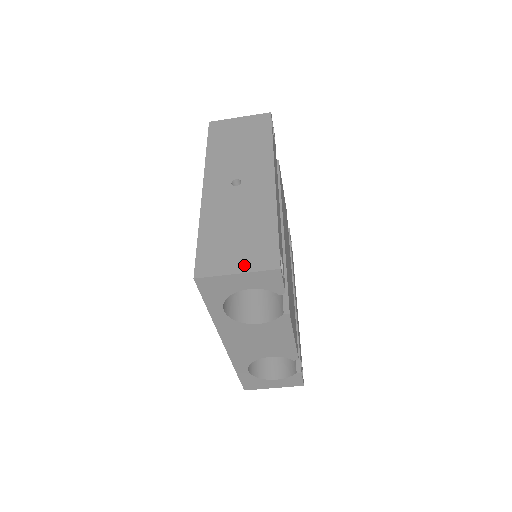
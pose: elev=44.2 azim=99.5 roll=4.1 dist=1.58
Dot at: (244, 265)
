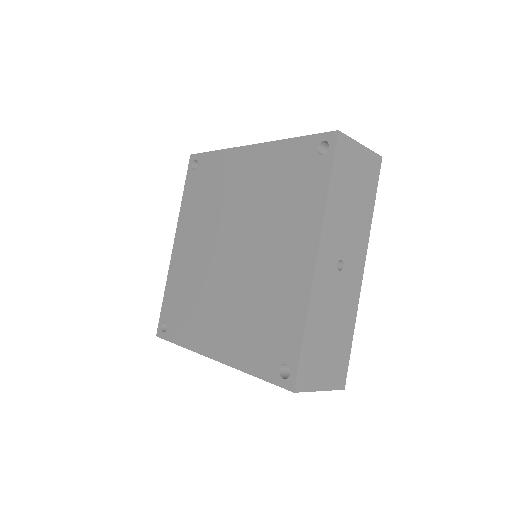
Dot at: (327, 382)
